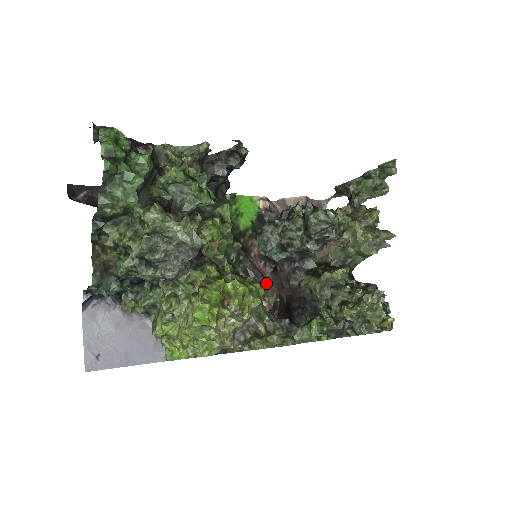
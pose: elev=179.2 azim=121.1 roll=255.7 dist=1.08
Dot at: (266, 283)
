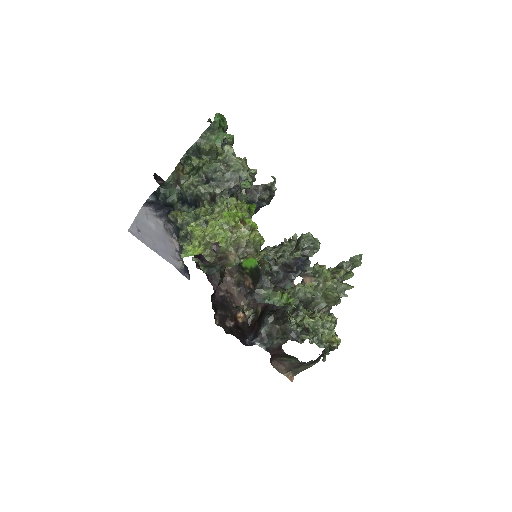
Dot at: occluded
